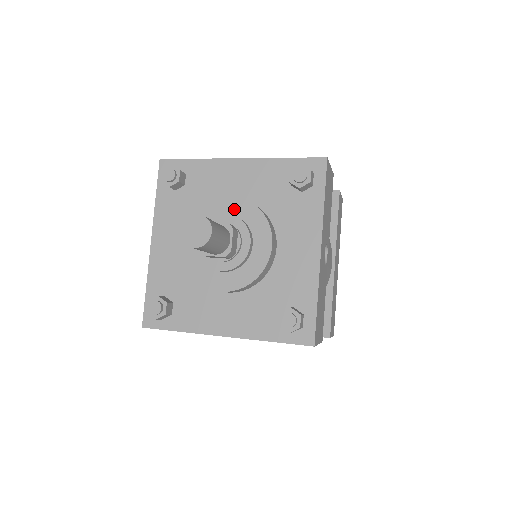
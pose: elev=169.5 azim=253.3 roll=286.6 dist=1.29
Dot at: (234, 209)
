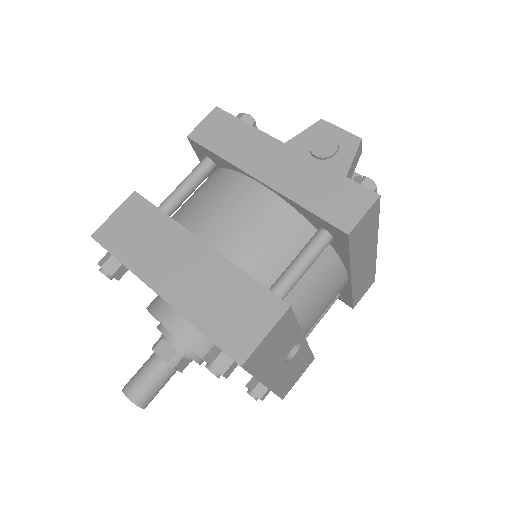
Dot at: occluded
